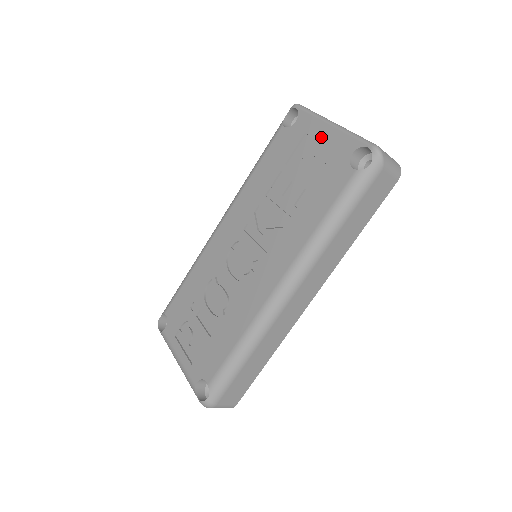
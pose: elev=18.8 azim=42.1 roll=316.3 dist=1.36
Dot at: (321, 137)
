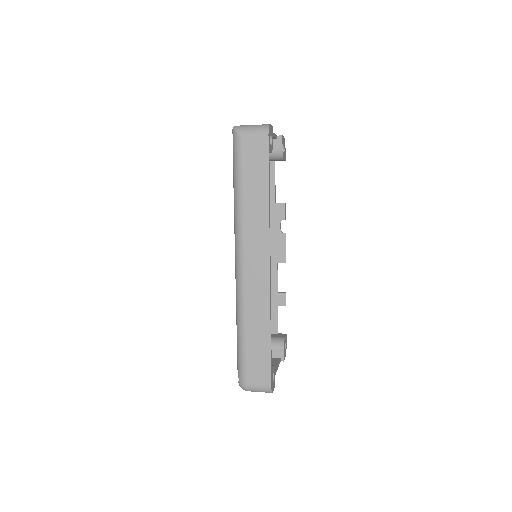
Dot at: occluded
